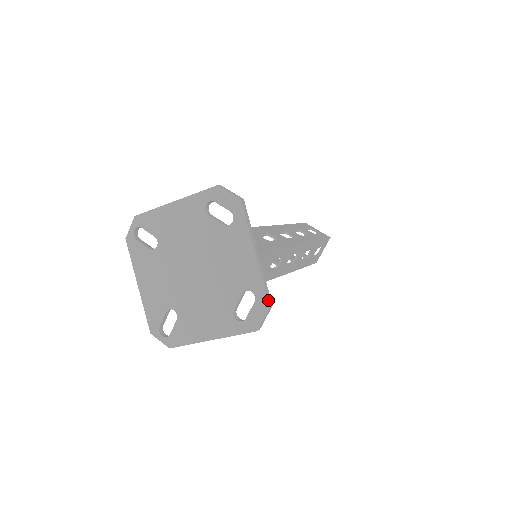
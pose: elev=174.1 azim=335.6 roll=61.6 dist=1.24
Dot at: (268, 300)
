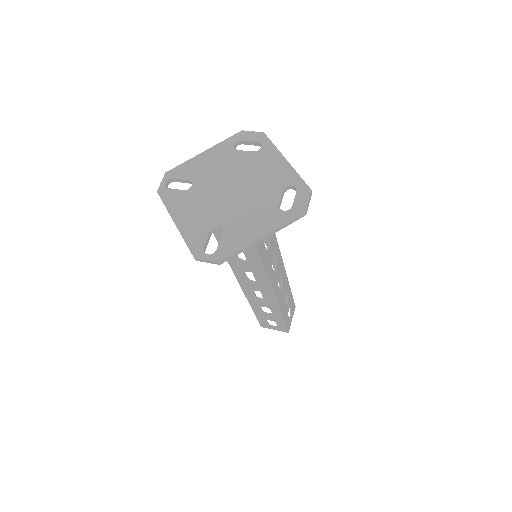
Dot at: (308, 186)
